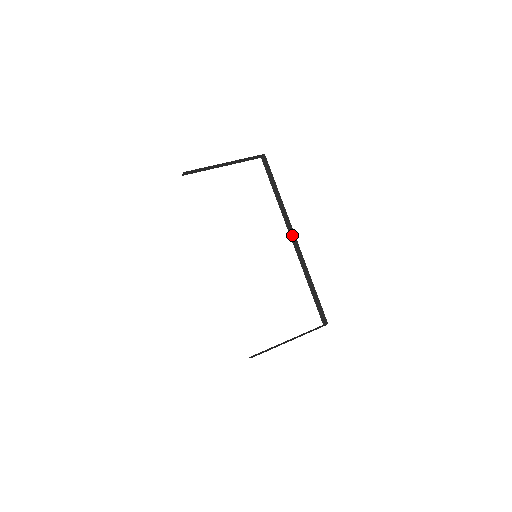
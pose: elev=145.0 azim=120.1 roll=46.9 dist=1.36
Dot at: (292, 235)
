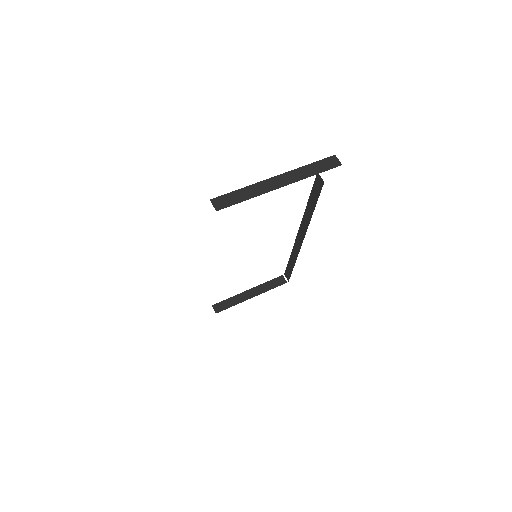
Dot at: (301, 235)
